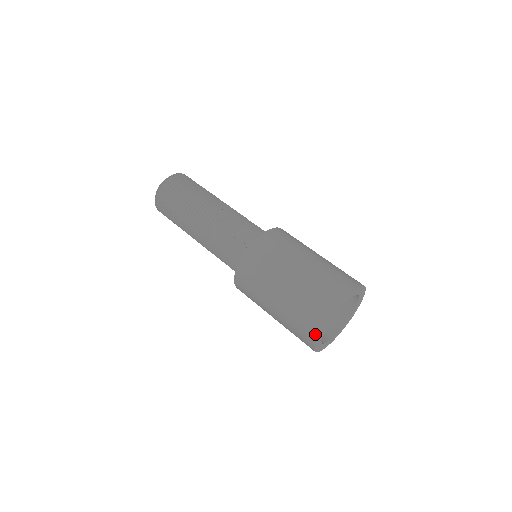
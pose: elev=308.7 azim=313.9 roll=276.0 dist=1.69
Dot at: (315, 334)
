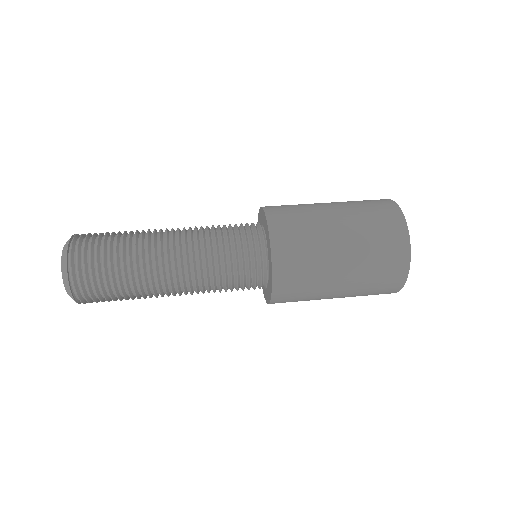
Dot at: (399, 215)
